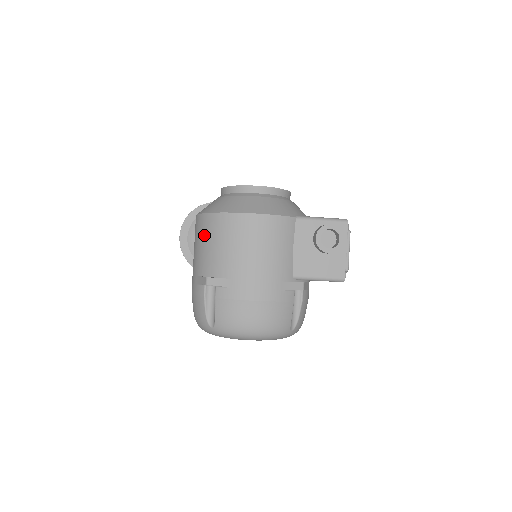
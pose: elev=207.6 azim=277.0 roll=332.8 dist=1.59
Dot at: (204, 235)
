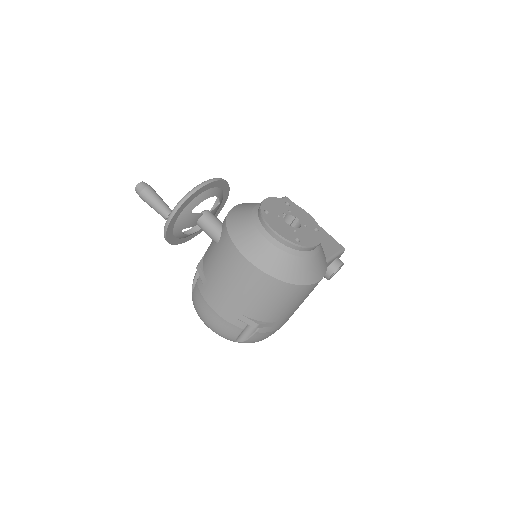
Dot at: (266, 293)
